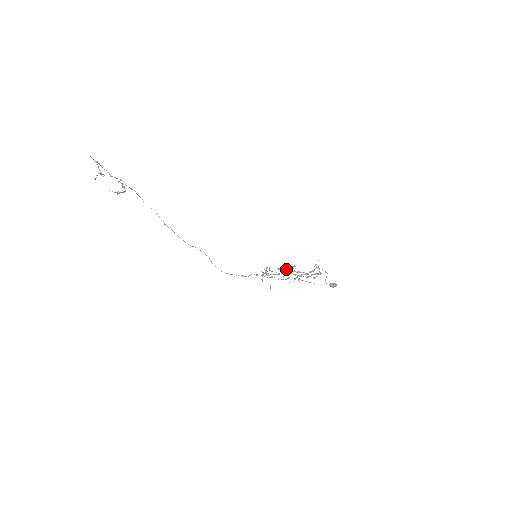
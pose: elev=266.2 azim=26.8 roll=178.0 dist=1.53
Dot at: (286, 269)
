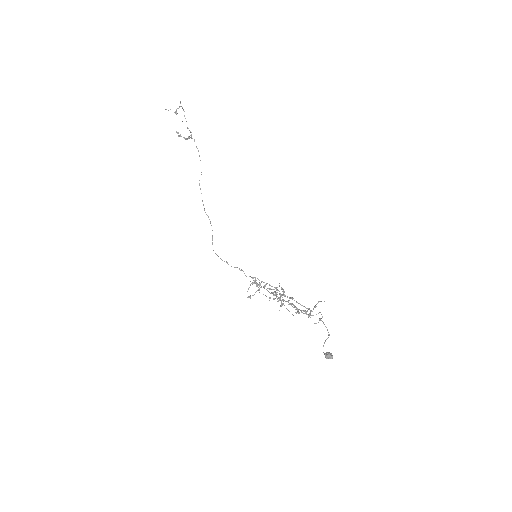
Dot at: occluded
